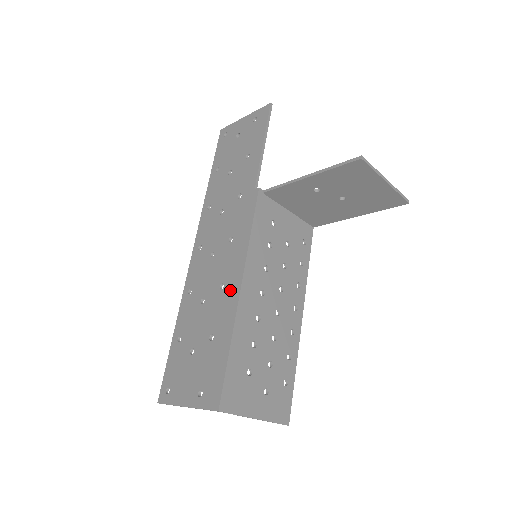
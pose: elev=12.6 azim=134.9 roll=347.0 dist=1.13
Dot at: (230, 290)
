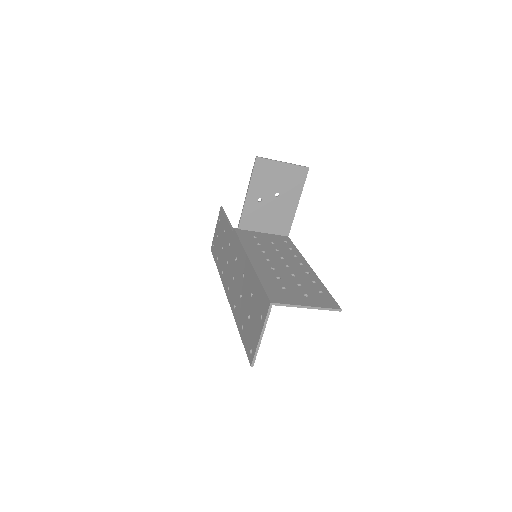
Dot at: (246, 269)
